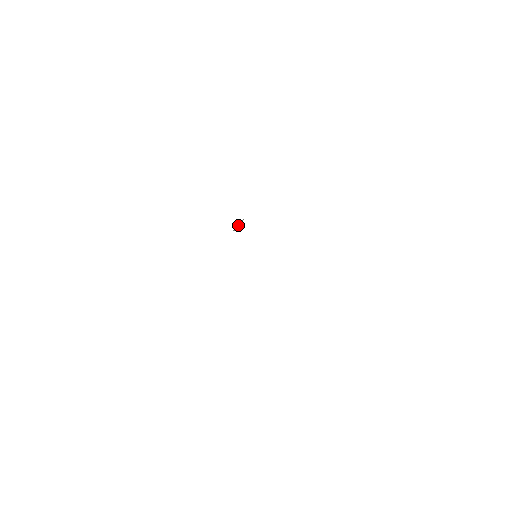
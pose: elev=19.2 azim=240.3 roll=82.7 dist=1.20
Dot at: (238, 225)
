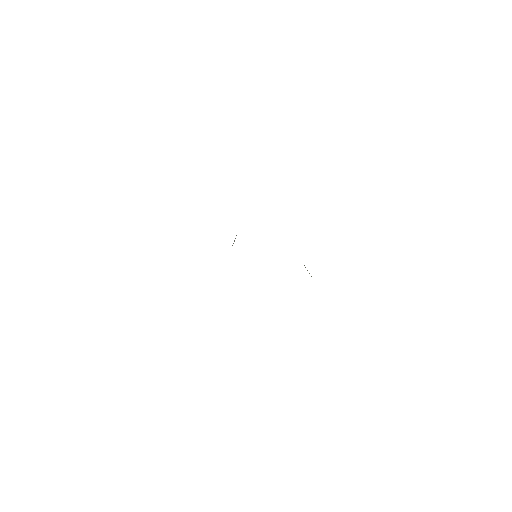
Dot at: occluded
